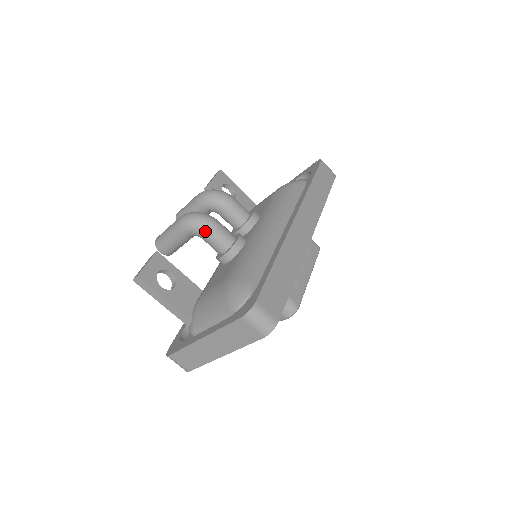
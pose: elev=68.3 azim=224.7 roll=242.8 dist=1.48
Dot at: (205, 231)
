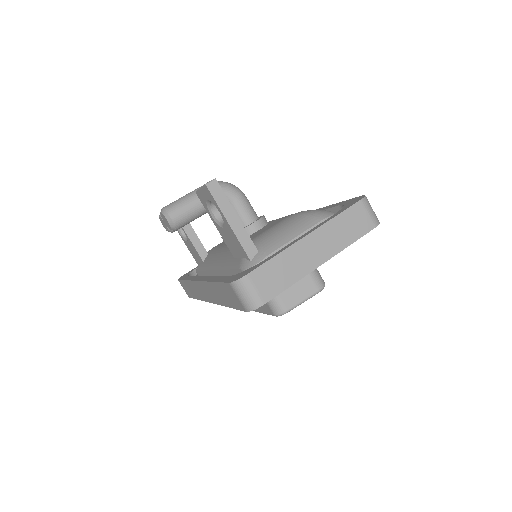
Dot at: (240, 194)
